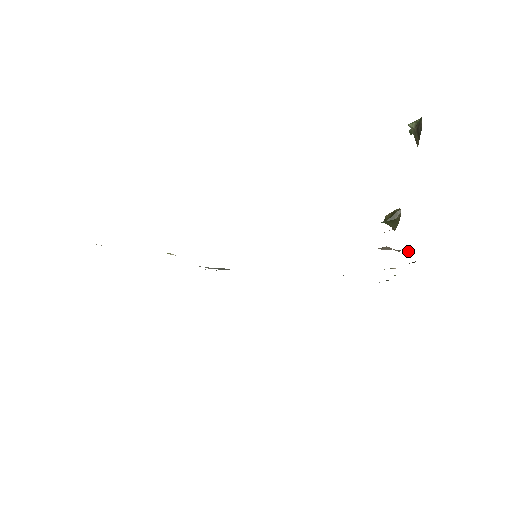
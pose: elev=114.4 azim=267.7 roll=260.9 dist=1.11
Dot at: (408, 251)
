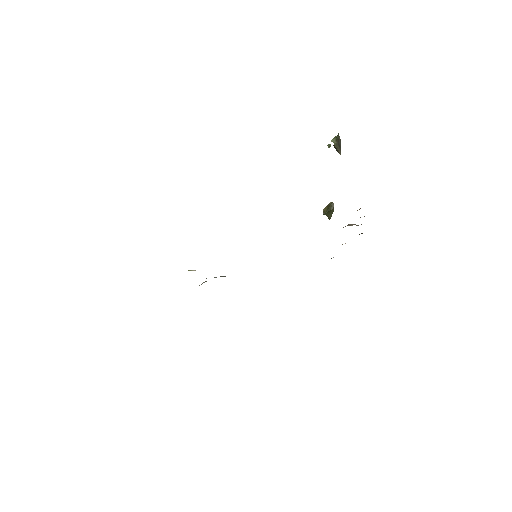
Dot at: occluded
